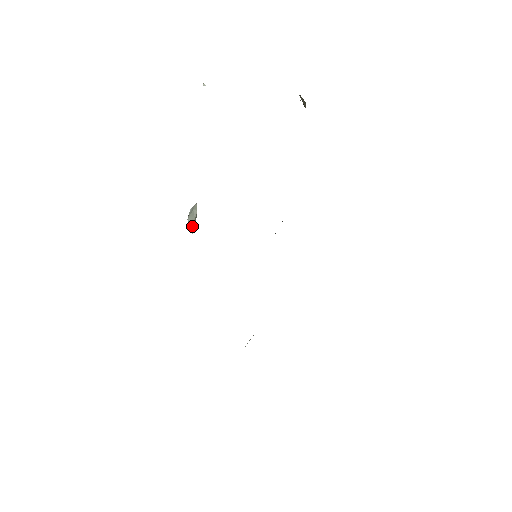
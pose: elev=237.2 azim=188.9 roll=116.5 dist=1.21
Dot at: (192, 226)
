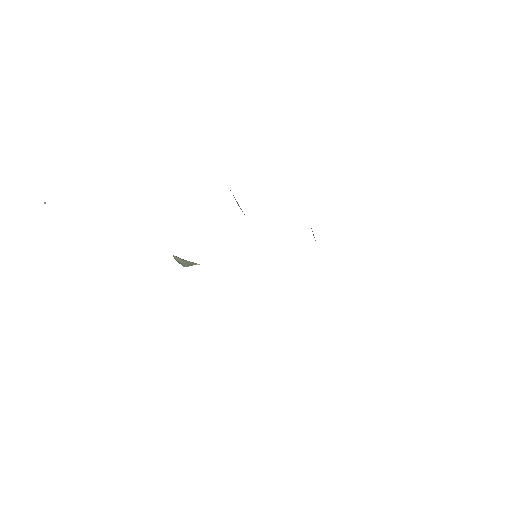
Dot at: occluded
